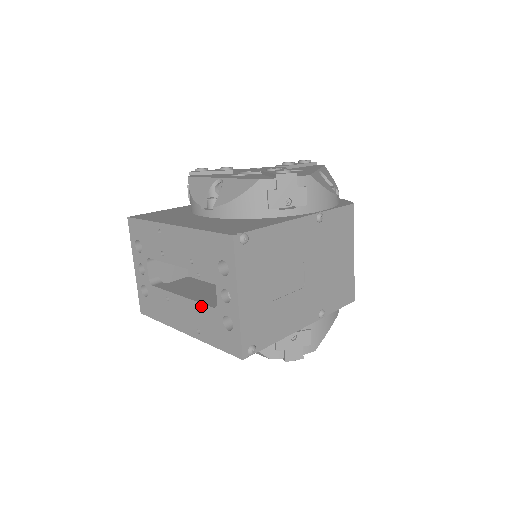
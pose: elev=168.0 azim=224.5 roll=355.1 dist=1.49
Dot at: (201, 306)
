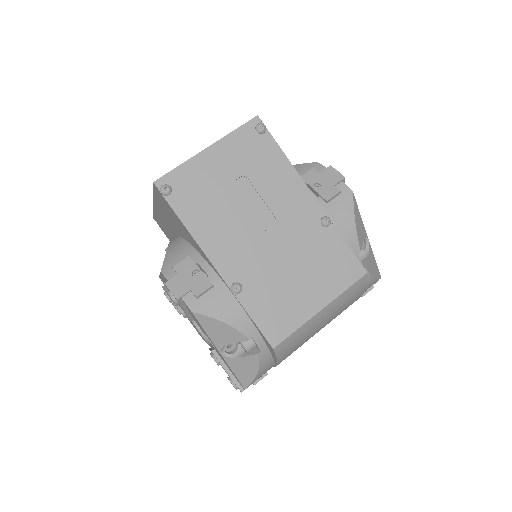
Dot at: occluded
